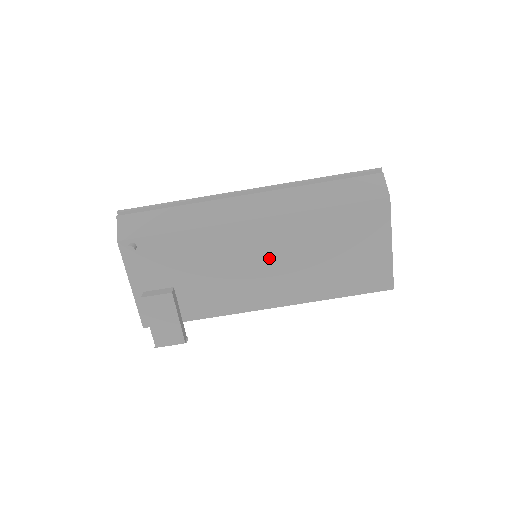
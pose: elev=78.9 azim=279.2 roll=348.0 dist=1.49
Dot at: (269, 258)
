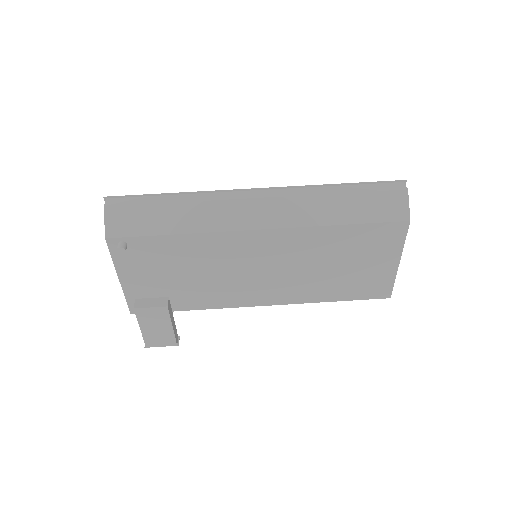
Dot at: (271, 265)
